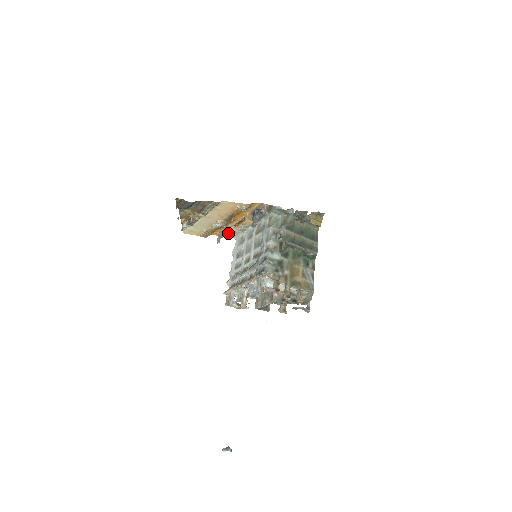
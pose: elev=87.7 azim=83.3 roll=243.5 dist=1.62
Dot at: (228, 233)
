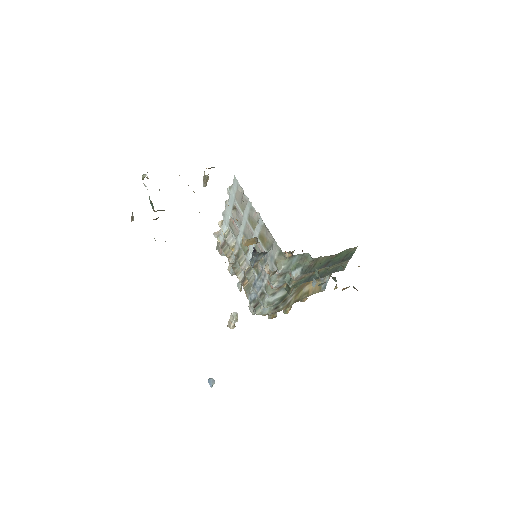
Dot at: occluded
